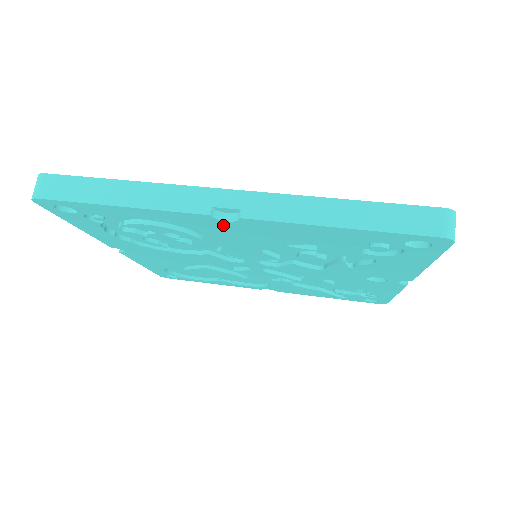
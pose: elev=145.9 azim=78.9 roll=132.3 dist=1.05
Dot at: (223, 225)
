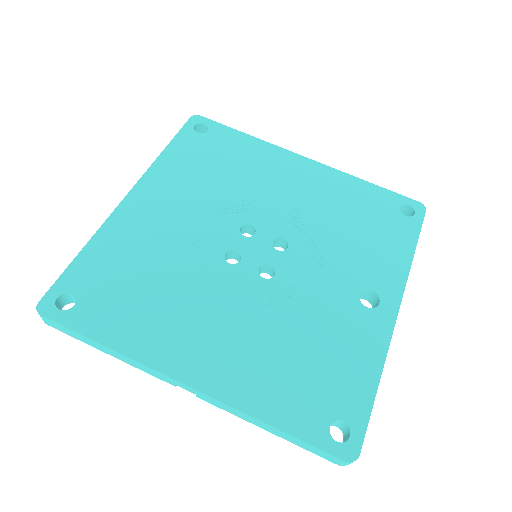
Dot at: occluded
